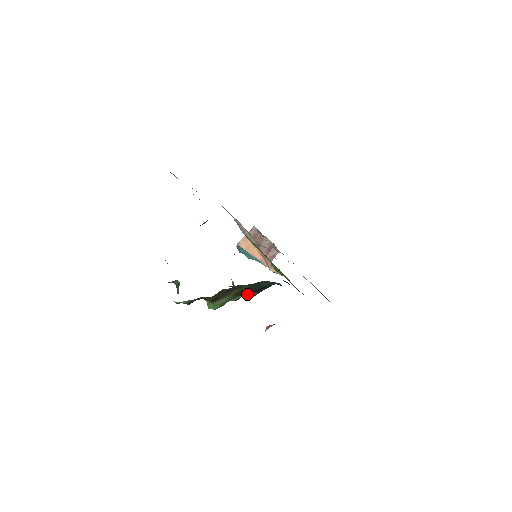
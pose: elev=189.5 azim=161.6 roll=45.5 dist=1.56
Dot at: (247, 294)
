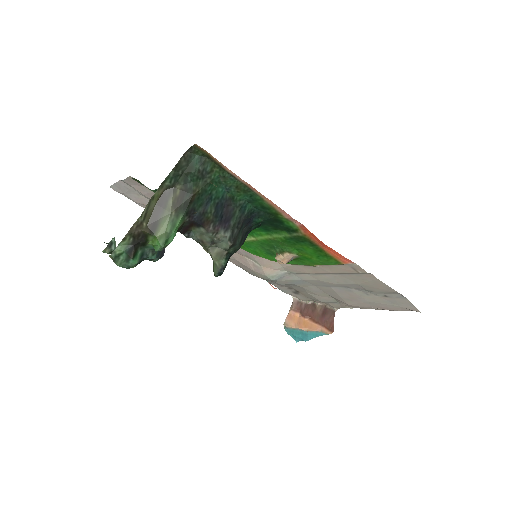
Dot at: (211, 231)
